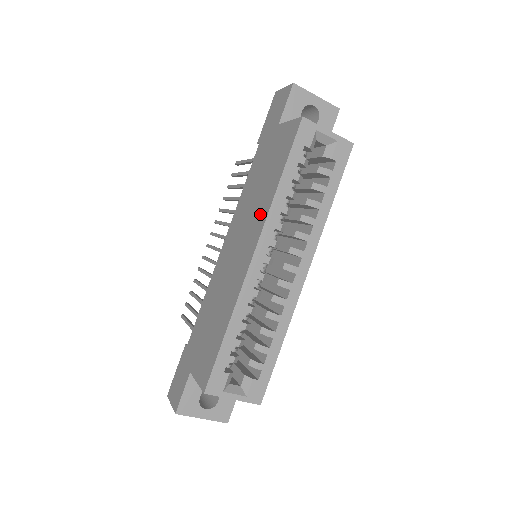
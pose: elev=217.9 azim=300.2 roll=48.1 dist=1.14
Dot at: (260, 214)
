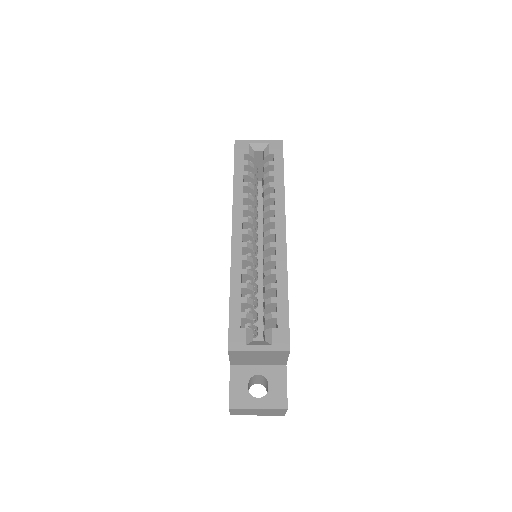
Dot at: occluded
